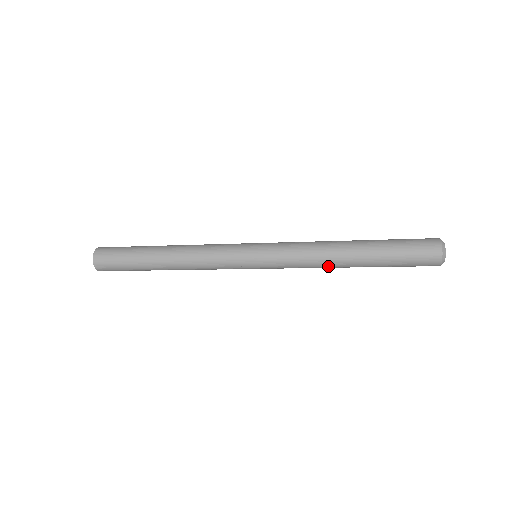
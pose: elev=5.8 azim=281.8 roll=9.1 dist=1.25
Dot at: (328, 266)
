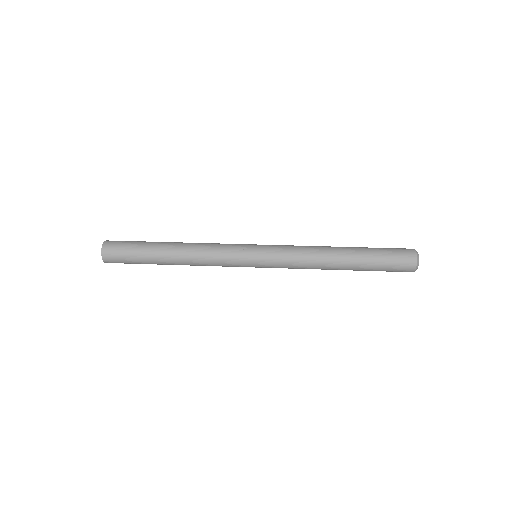
Dot at: occluded
